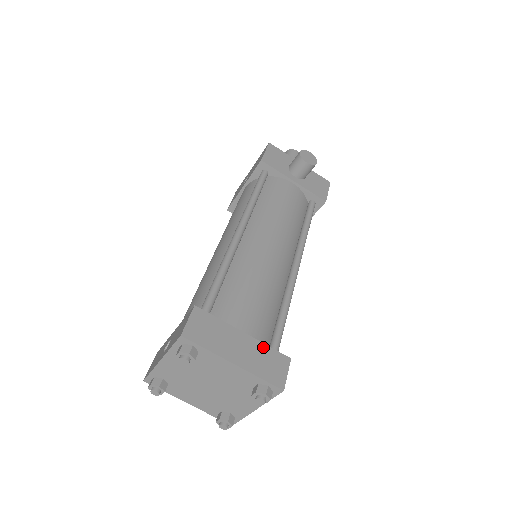
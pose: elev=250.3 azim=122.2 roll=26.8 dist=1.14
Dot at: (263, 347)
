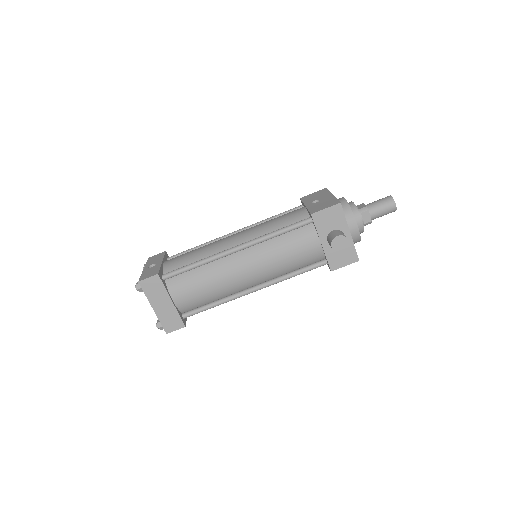
Dot at: (176, 313)
